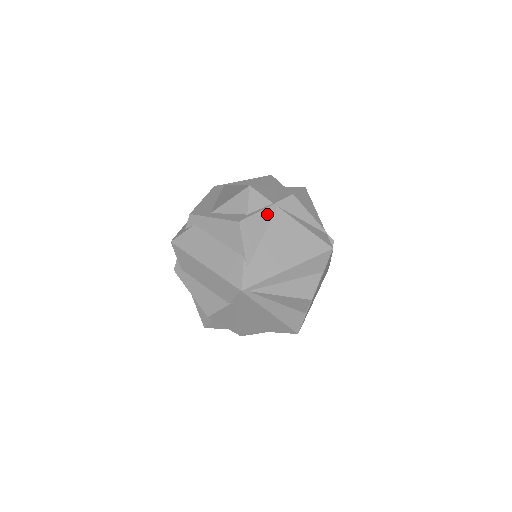
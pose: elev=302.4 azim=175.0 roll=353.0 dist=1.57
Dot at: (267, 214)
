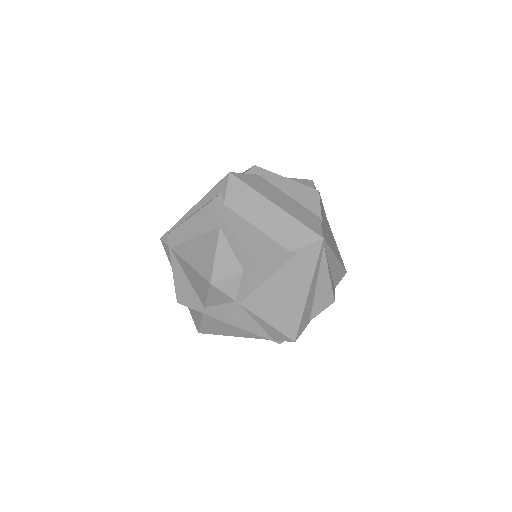
Dot at: (323, 208)
